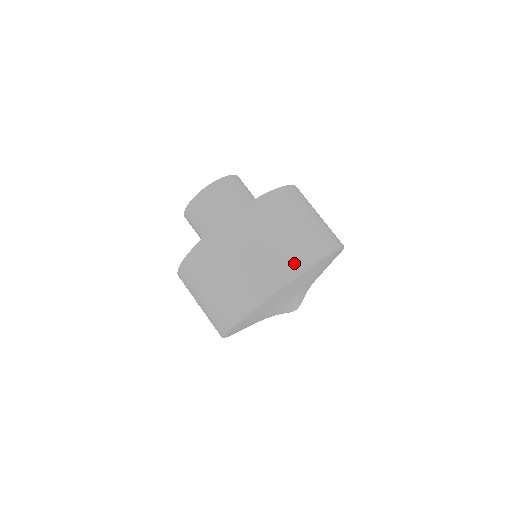
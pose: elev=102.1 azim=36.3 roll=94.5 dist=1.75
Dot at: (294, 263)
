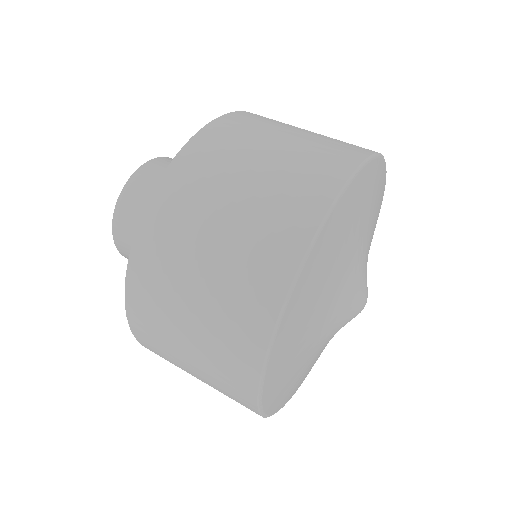
Dot at: (358, 147)
